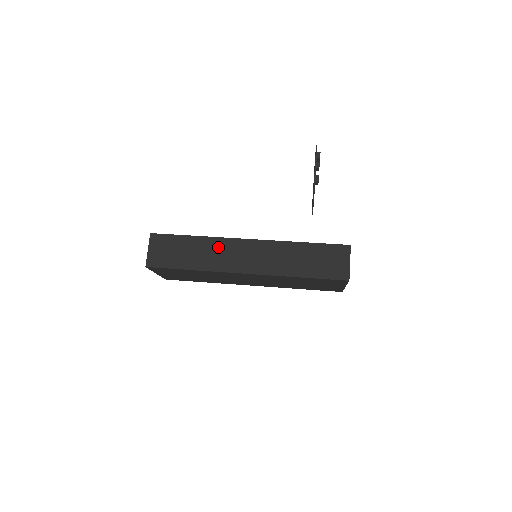
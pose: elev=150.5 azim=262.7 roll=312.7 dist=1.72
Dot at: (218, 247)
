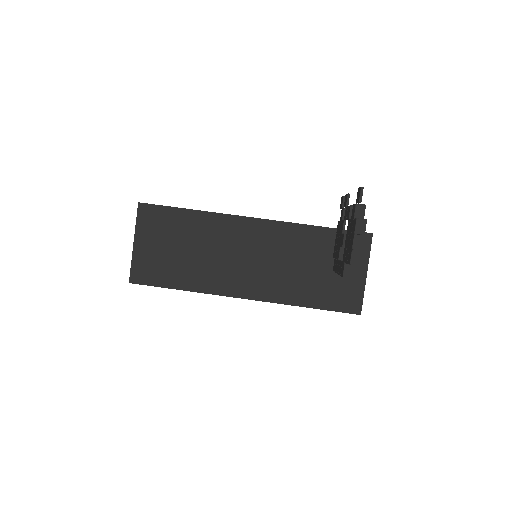
Dot at: occluded
